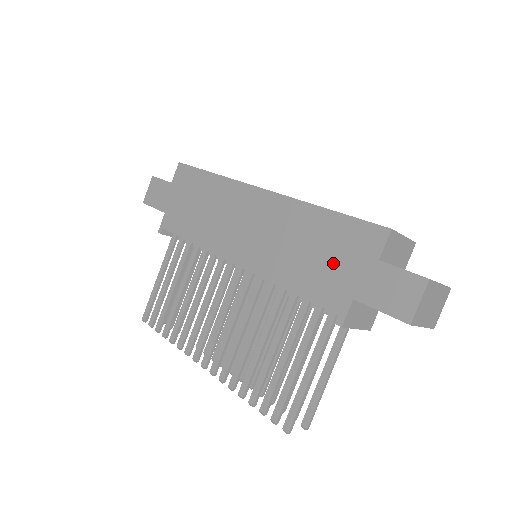
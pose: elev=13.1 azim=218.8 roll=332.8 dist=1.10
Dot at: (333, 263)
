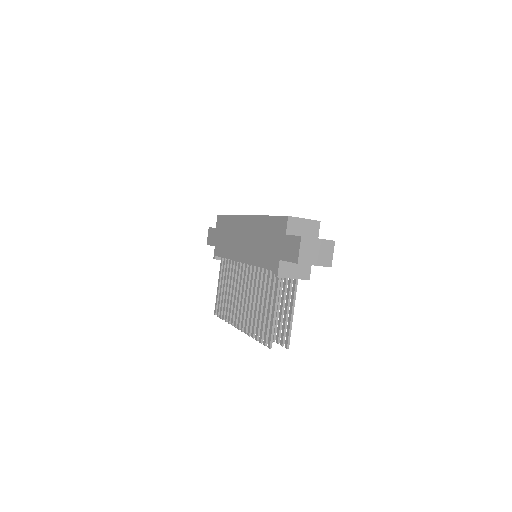
Dot at: (272, 244)
